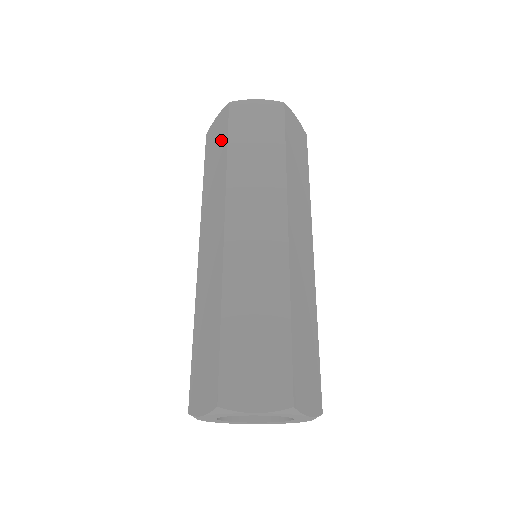
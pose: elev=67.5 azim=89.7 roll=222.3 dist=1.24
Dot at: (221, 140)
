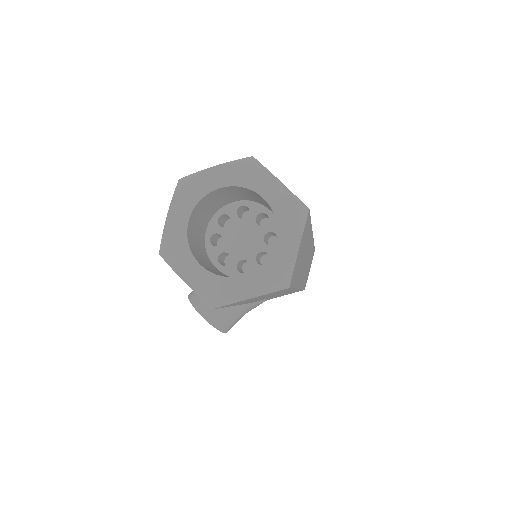
Dot at: occluded
